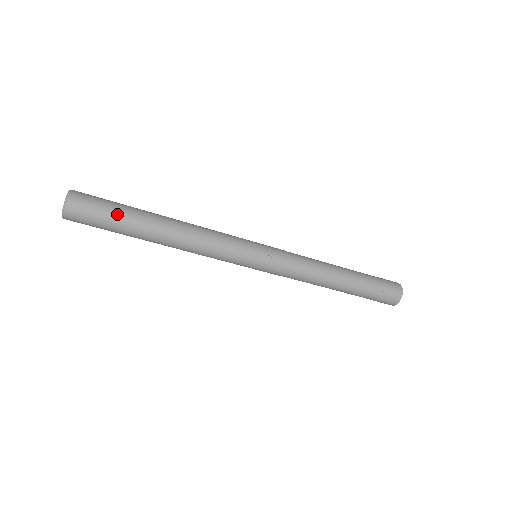
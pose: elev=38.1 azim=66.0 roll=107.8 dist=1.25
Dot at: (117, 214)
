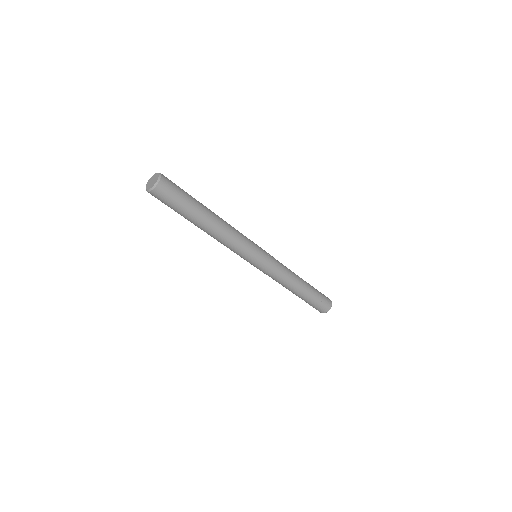
Dot at: (188, 197)
